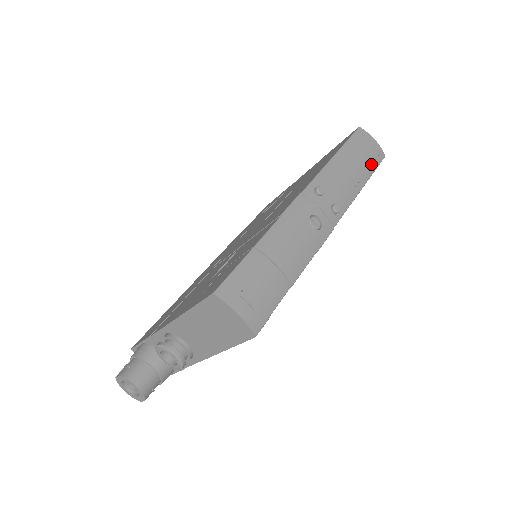
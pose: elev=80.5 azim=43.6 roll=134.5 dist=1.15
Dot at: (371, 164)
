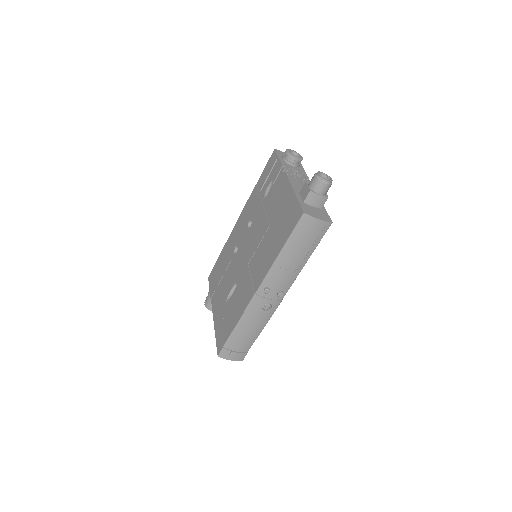
Dot at: (315, 242)
